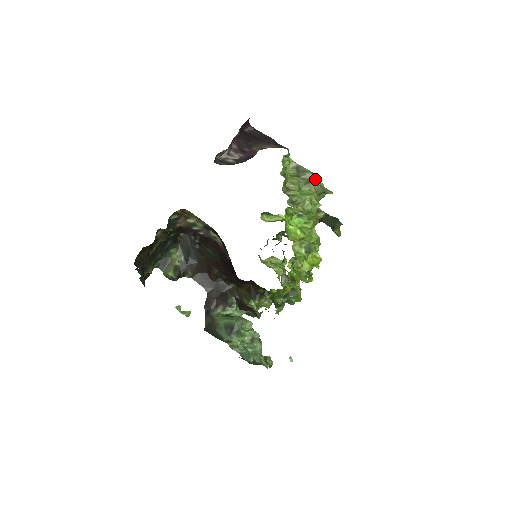
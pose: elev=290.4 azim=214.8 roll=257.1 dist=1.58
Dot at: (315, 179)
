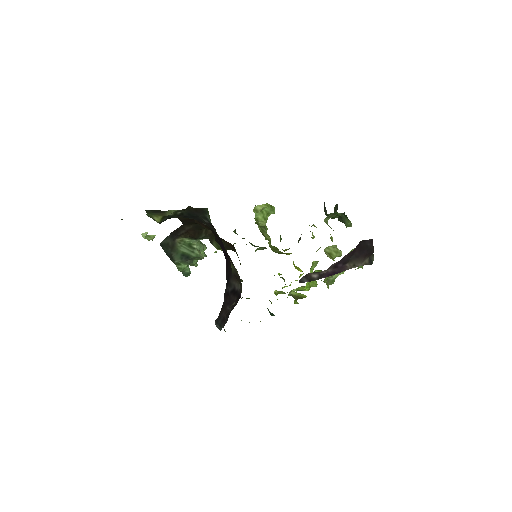
Dot at: occluded
